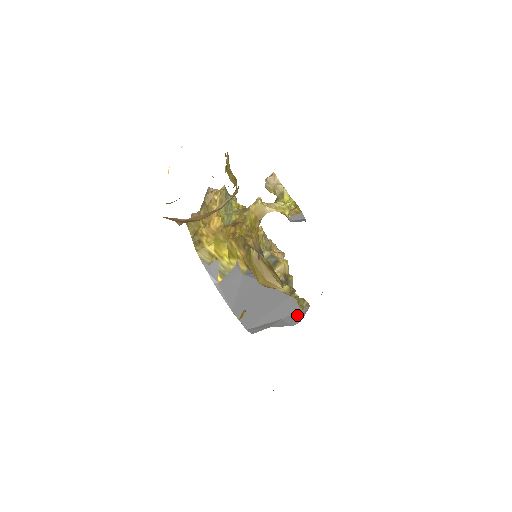
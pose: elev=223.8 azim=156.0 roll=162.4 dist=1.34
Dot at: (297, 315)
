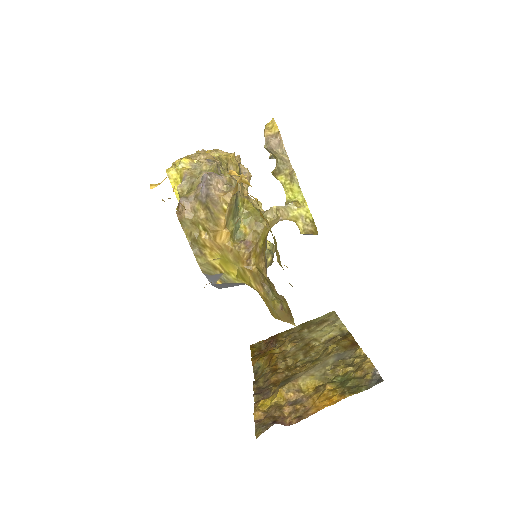
Dot at: occluded
